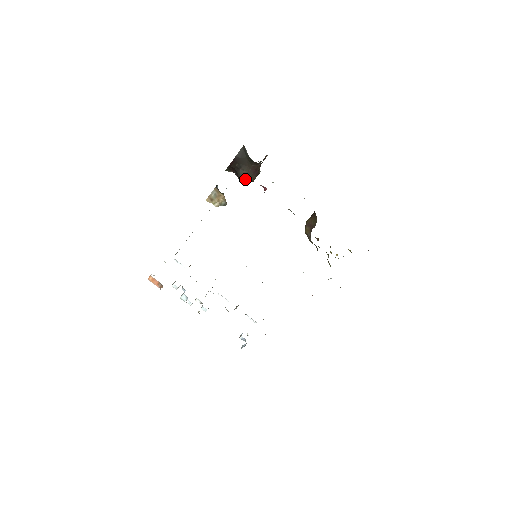
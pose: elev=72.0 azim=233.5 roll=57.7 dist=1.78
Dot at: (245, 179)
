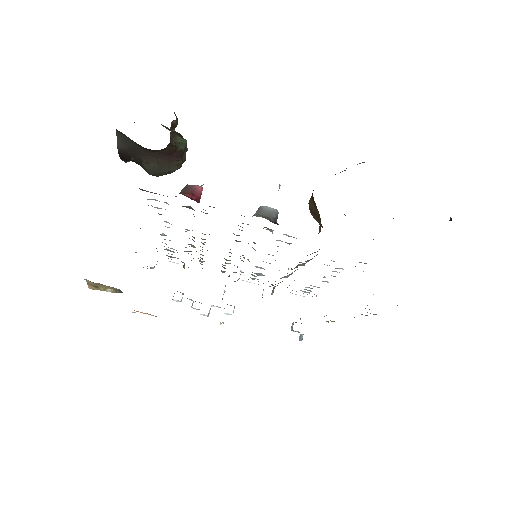
Dot at: (163, 173)
